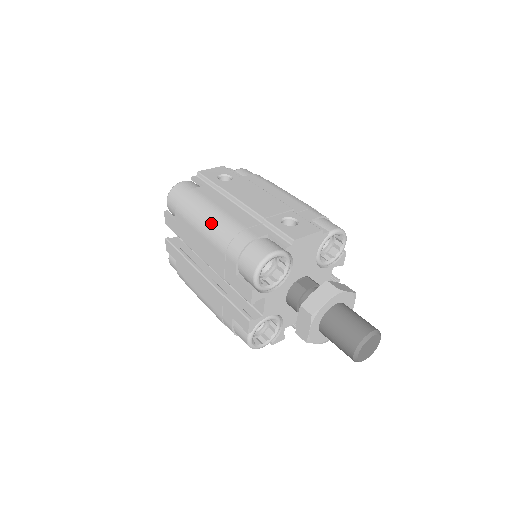
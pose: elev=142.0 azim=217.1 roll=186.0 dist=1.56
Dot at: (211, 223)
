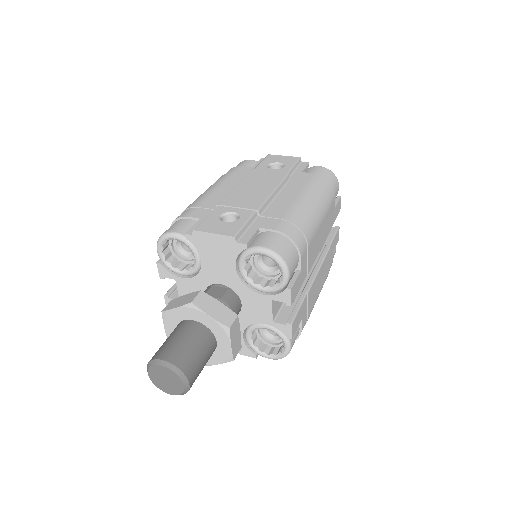
Dot at: (200, 195)
